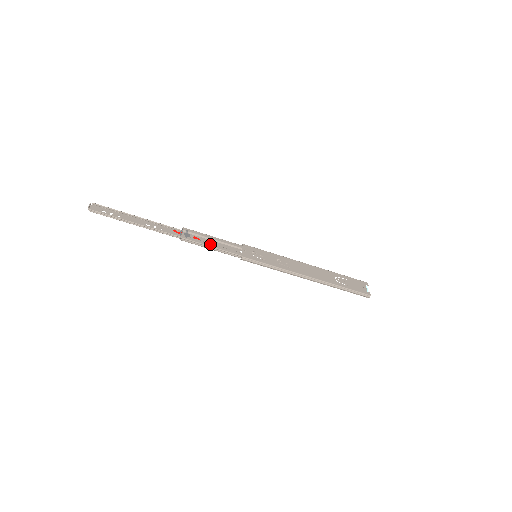
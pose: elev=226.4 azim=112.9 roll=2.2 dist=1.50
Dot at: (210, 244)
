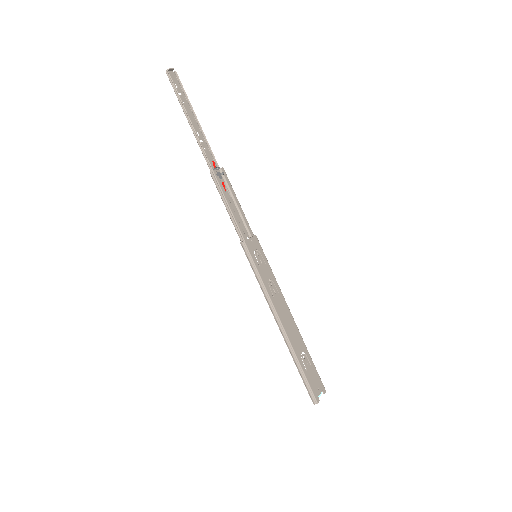
Dot at: (230, 202)
